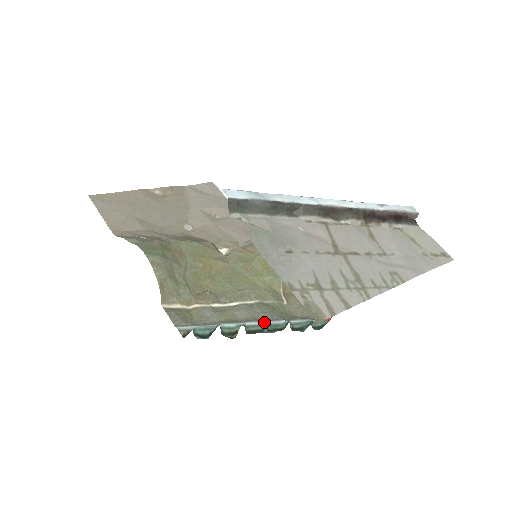
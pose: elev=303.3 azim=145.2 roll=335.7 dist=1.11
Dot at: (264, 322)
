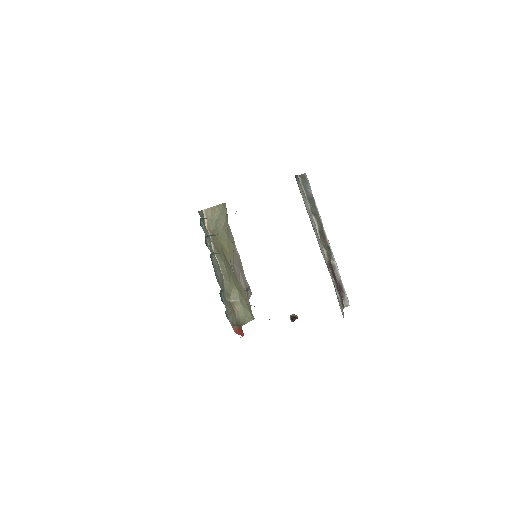
Dot at: (217, 273)
